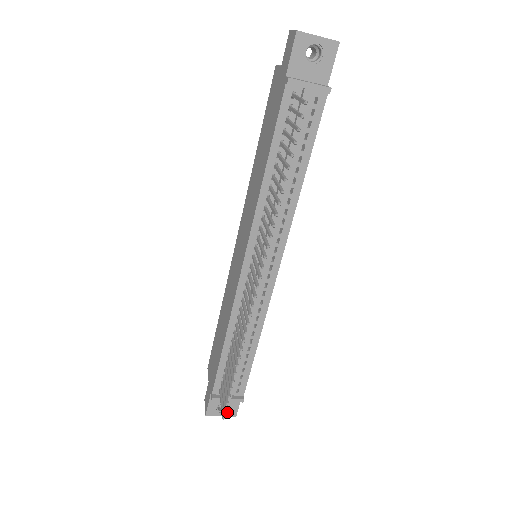
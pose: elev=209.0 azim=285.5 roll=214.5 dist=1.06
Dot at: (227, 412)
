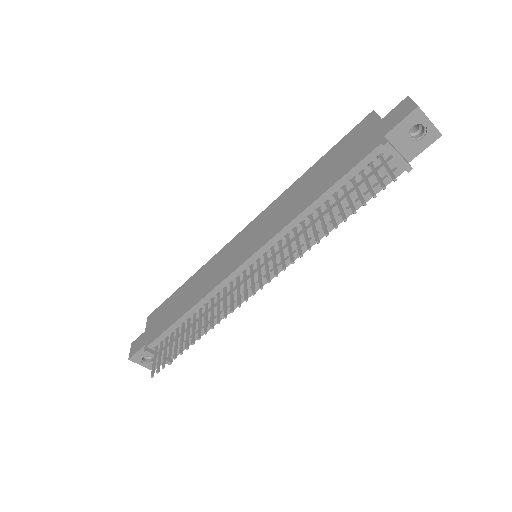
Dot at: (149, 365)
